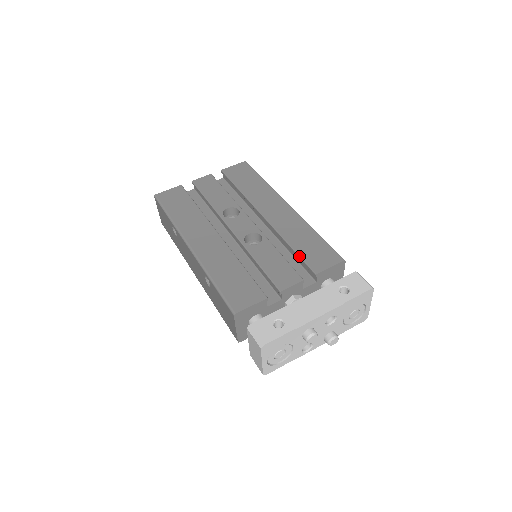
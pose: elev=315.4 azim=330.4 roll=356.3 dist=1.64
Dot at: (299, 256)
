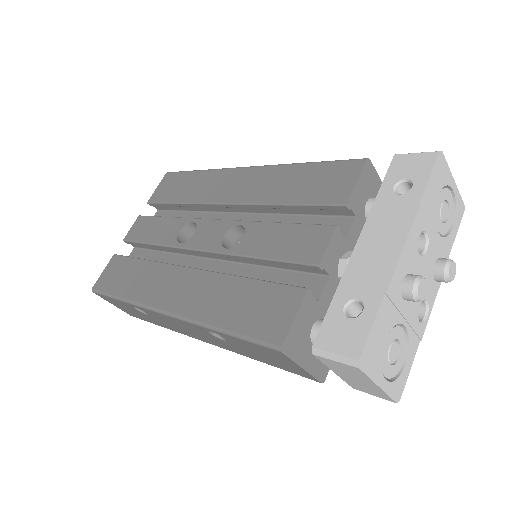
Dot at: (305, 205)
